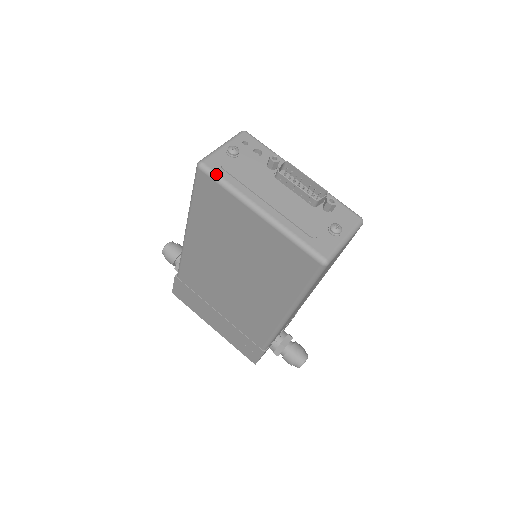
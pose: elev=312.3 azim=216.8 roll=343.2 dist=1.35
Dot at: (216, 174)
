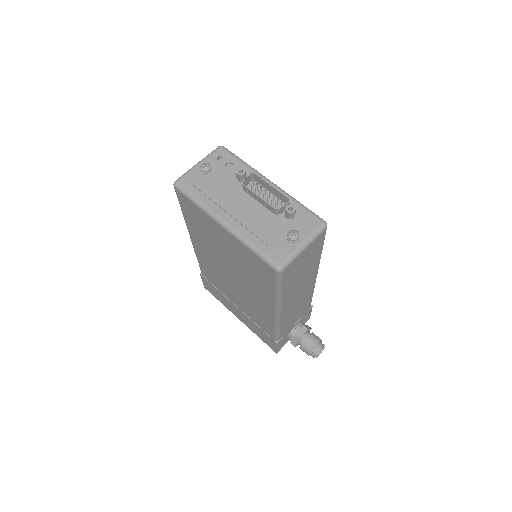
Dot at: (187, 192)
